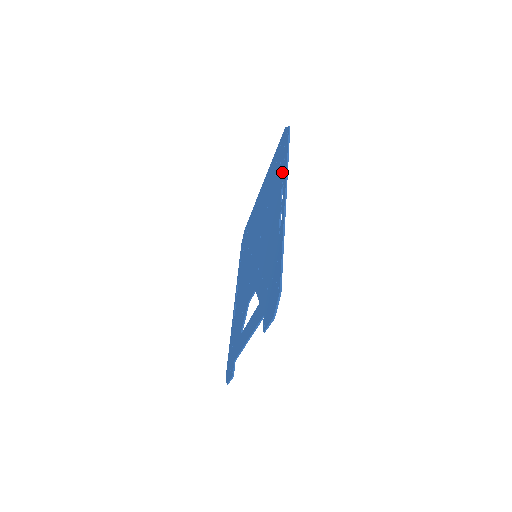
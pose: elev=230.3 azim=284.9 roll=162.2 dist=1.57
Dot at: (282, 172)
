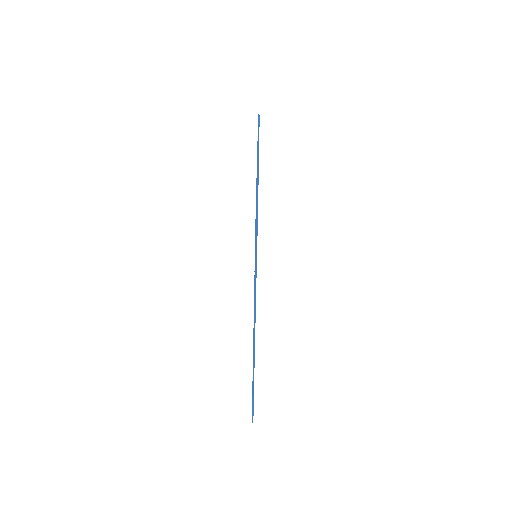
Dot at: occluded
